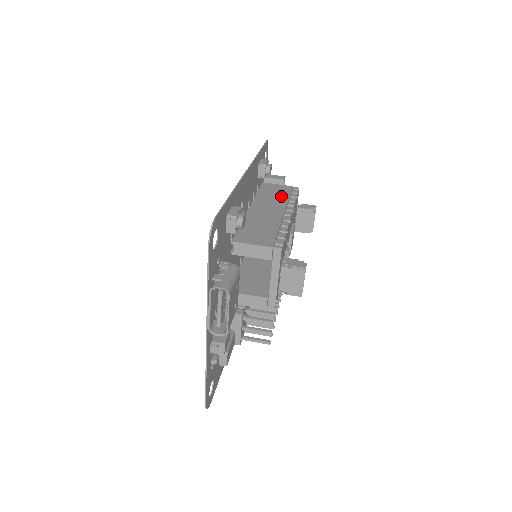
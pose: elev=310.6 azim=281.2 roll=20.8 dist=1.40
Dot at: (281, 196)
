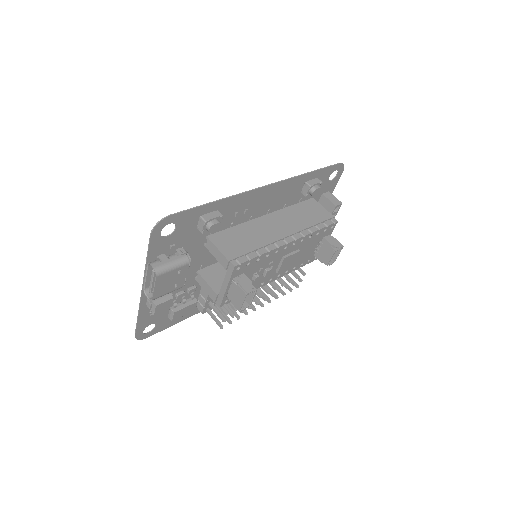
Dot at: (308, 220)
